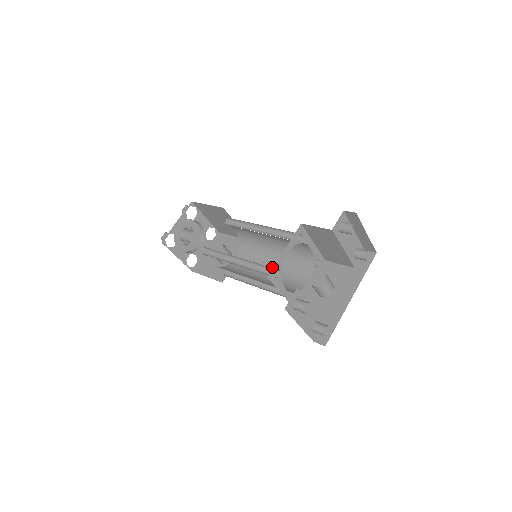
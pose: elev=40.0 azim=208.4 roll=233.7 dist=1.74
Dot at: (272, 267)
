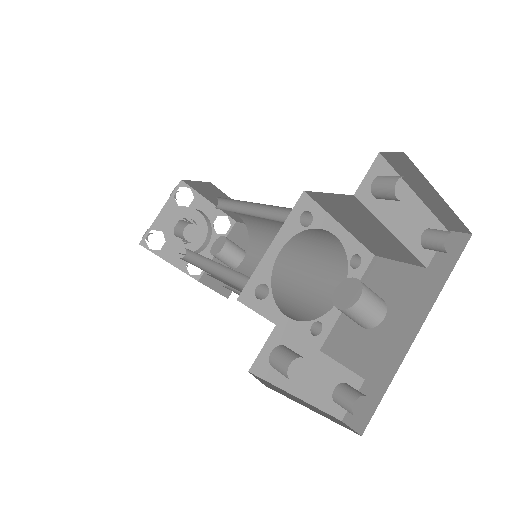
Dot at: (289, 272)
